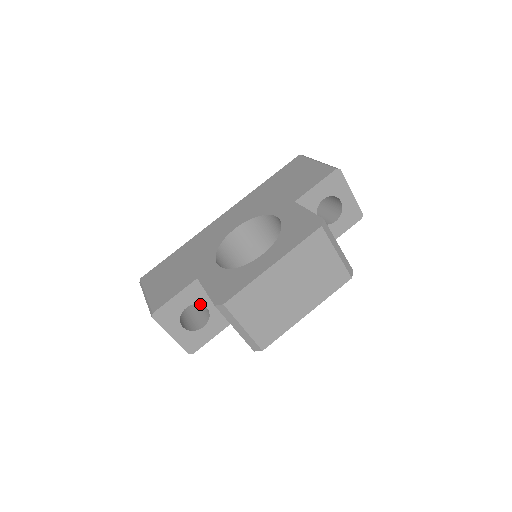
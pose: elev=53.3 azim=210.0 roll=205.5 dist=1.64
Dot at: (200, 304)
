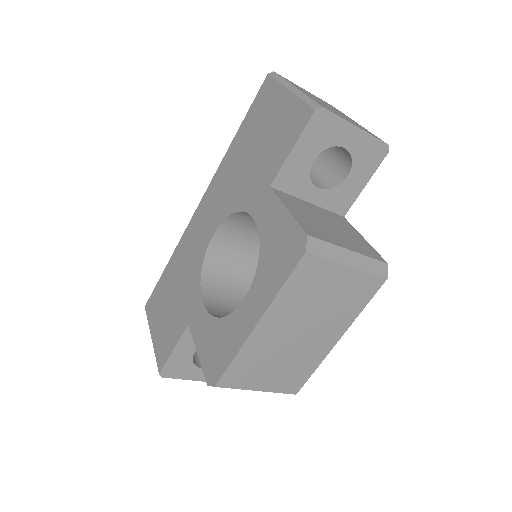
Dot at: occluded
